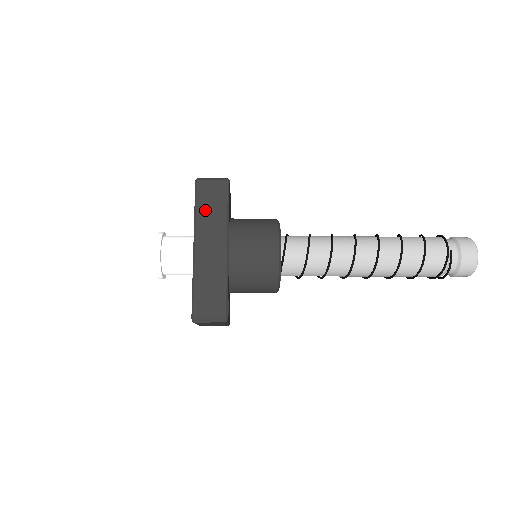
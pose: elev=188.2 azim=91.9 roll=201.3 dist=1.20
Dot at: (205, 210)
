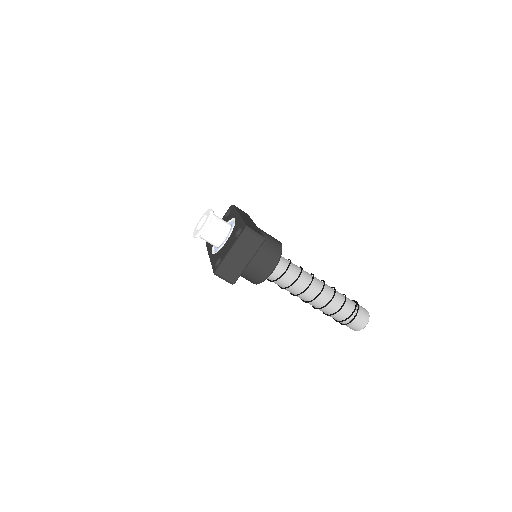
Dot at: occluded
